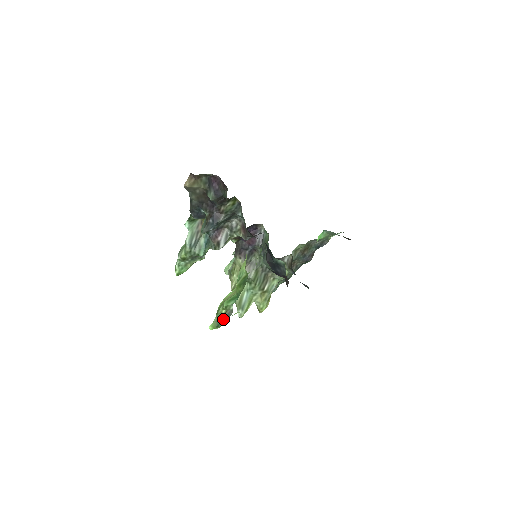
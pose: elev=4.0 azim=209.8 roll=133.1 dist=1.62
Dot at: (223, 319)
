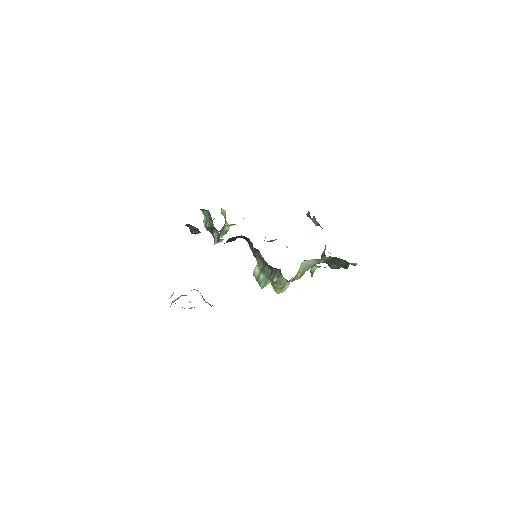
Dot at: occluded
